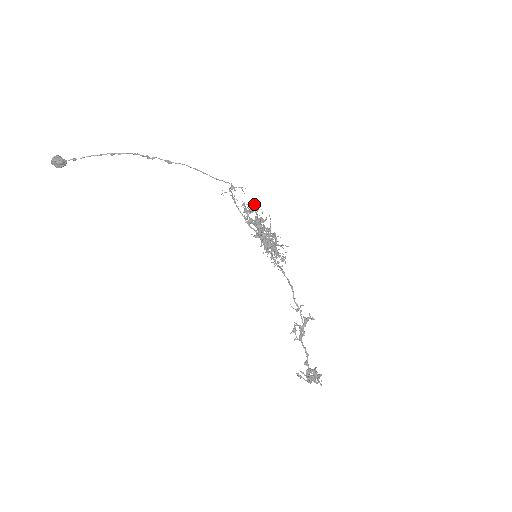
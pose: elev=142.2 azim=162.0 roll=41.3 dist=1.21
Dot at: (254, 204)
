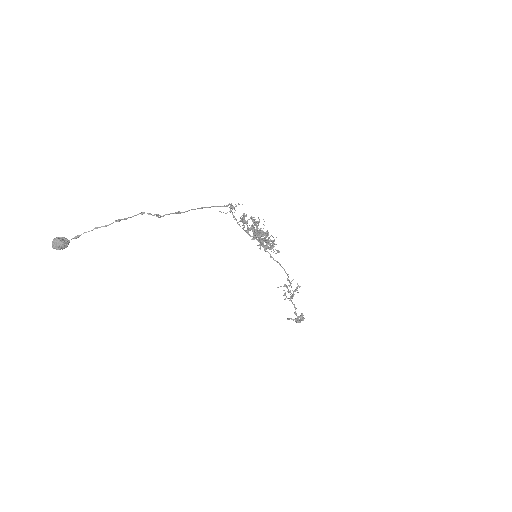
Dot at: (254, 220)
